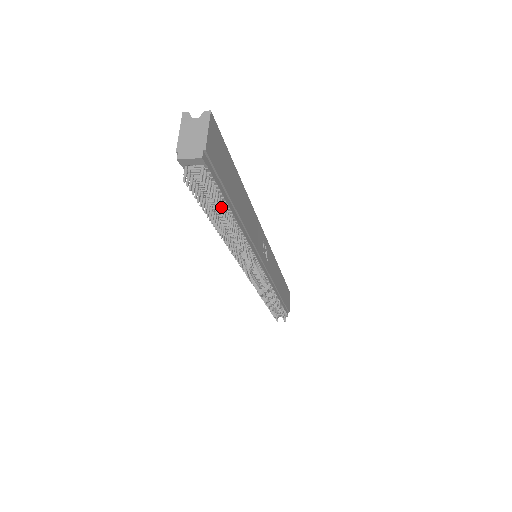
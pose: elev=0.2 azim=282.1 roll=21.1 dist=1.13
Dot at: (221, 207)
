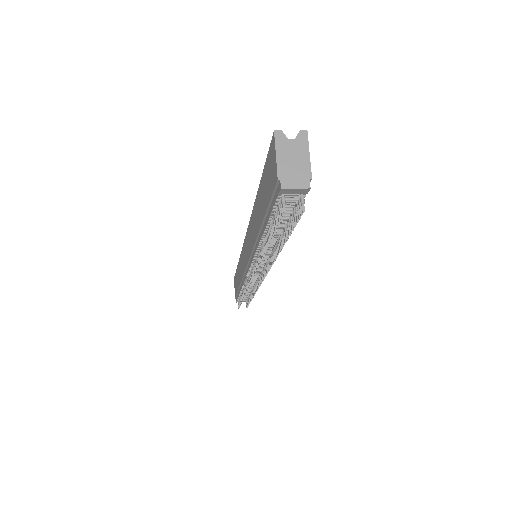
Dot at: (290, 229)
